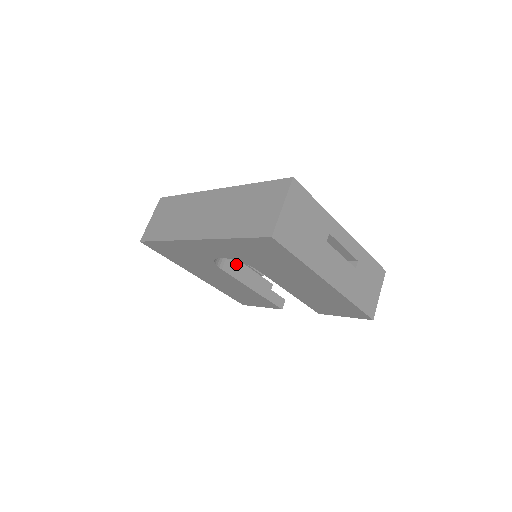
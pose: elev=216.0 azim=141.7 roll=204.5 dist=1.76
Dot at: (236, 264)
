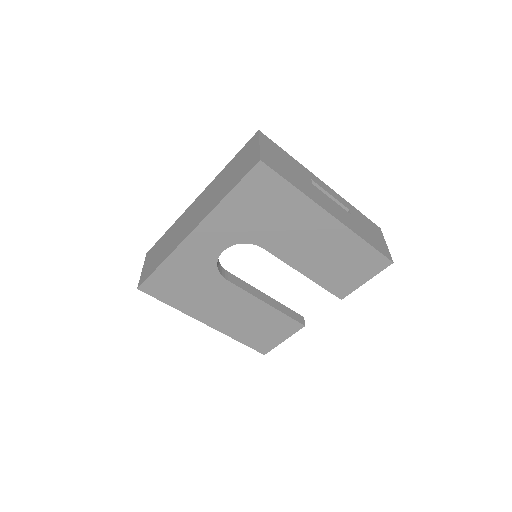
Dot at: occluded
